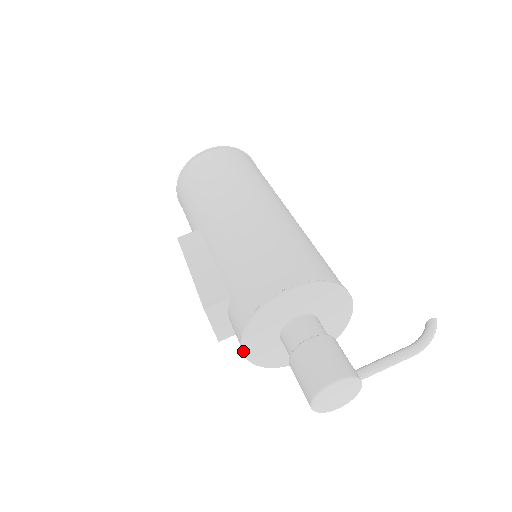
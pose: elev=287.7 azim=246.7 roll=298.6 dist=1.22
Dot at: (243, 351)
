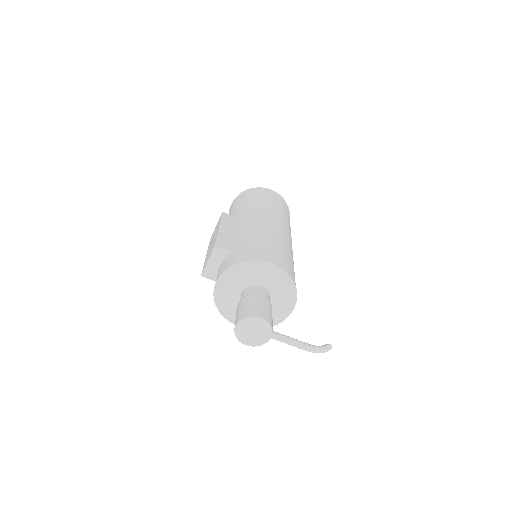
Dot at: (218, 281)
